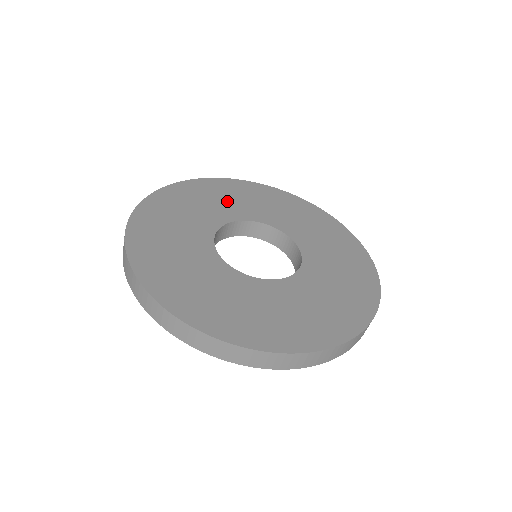
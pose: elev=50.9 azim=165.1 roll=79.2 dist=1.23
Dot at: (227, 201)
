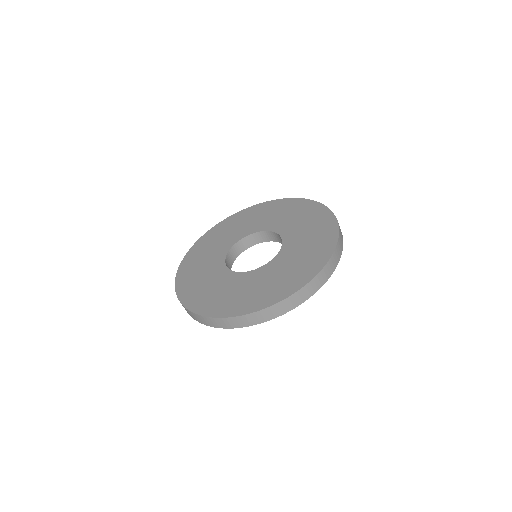
Dot at: (208, 255)
